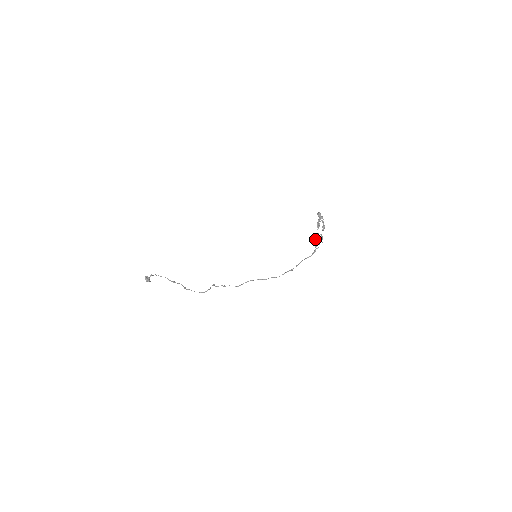
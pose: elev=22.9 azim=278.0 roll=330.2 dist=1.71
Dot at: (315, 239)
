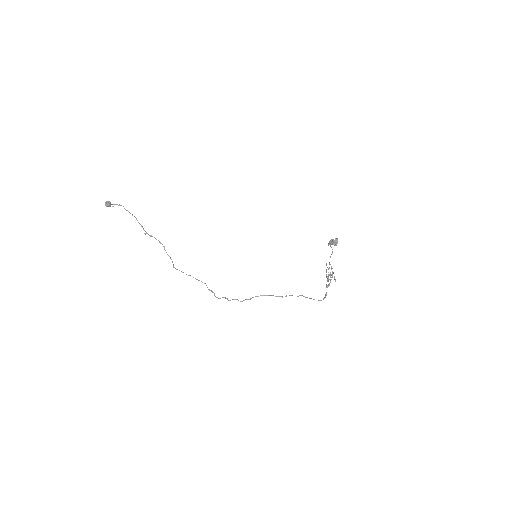
Dot at: (327, 278)
